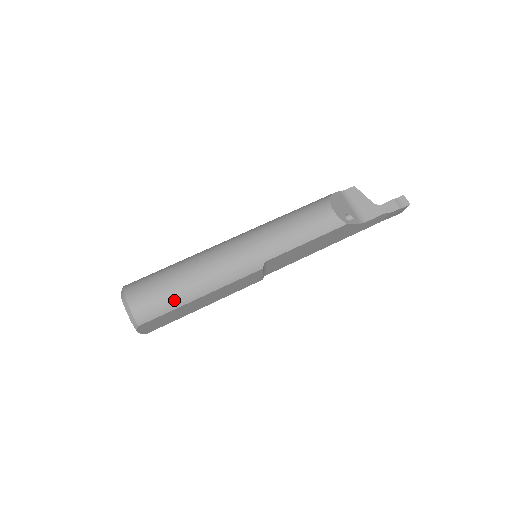
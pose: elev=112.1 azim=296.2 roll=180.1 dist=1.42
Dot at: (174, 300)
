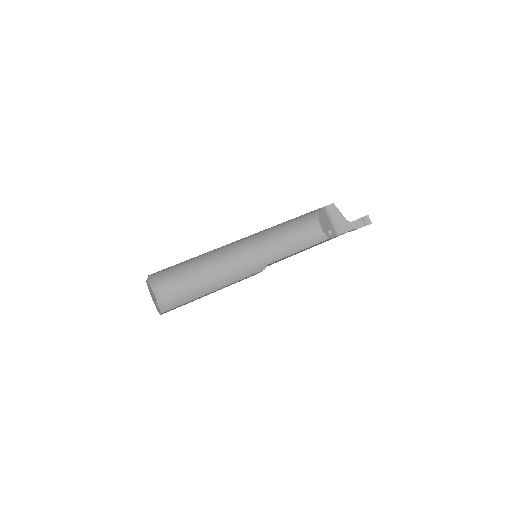
Dot at: (196, 292)
